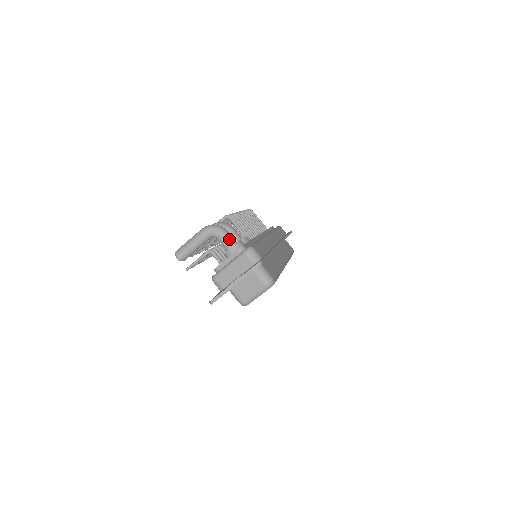
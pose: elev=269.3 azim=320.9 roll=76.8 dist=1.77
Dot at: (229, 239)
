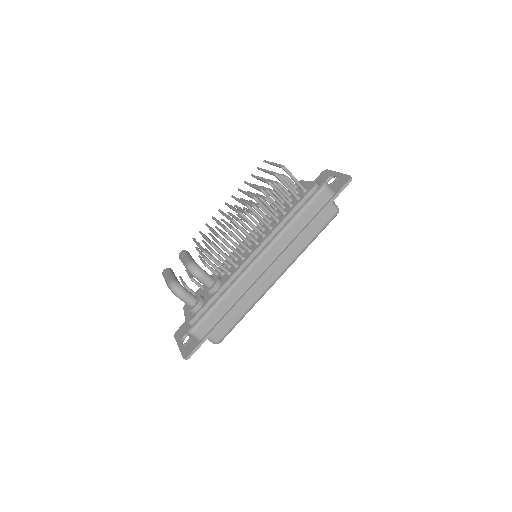
Dot at: (186, 303)
